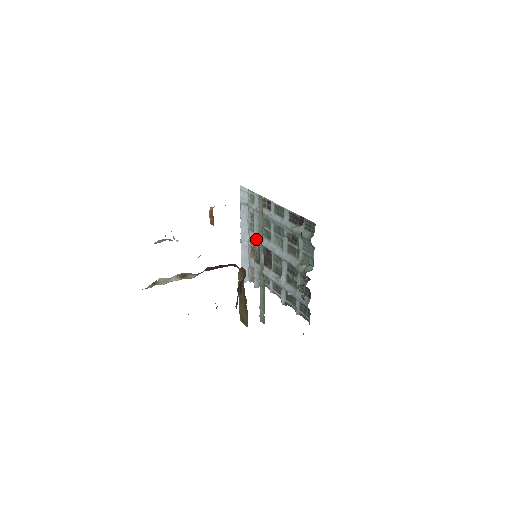
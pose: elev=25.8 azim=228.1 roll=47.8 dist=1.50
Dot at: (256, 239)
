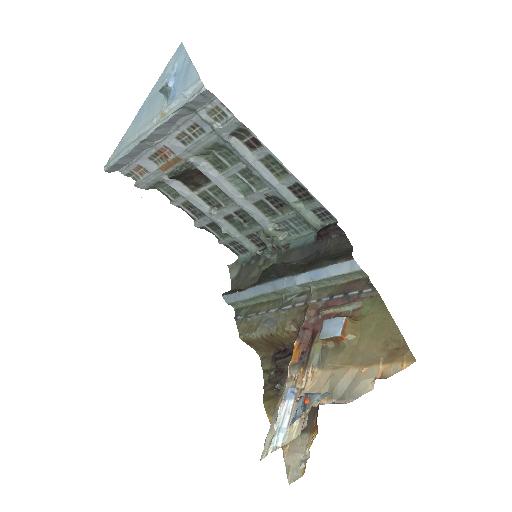
Dot at: (186, 156)
